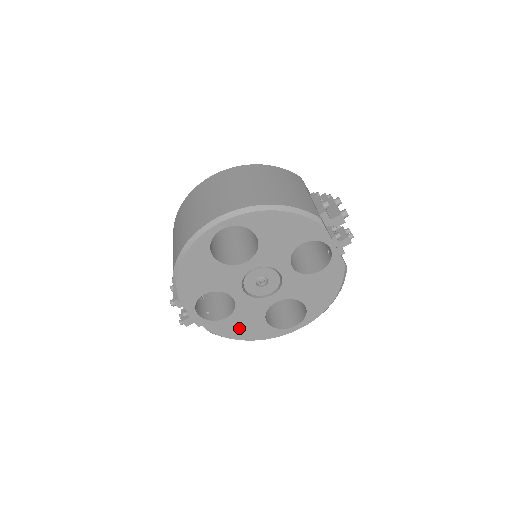
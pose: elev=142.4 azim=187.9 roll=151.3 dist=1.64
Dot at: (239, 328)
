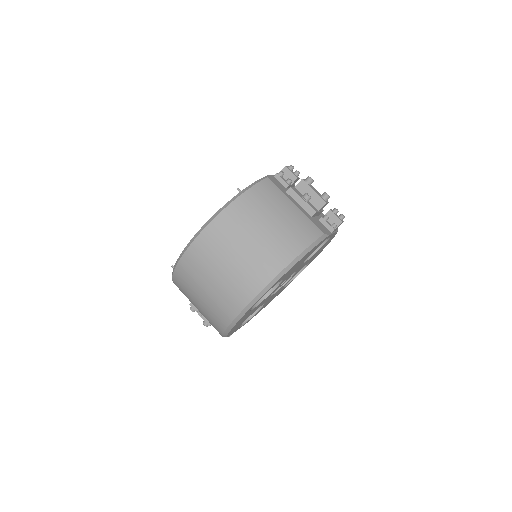
Dot at: occluded
